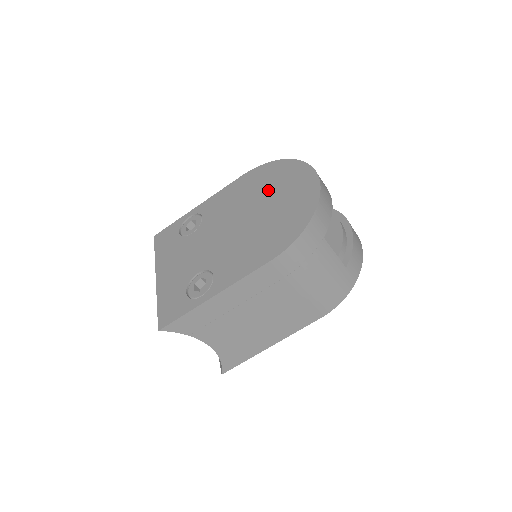
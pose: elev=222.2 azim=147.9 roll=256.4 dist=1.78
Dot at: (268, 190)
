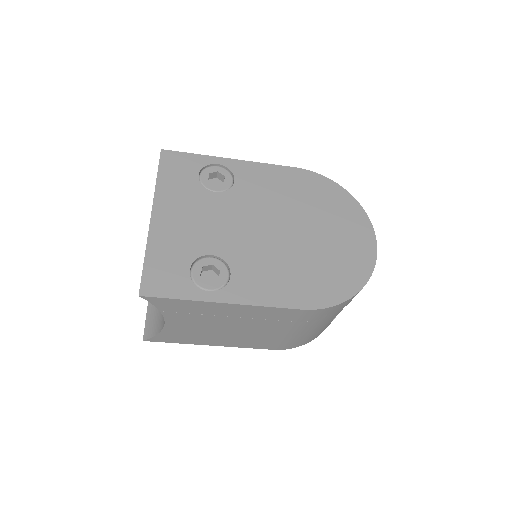
Dot at: (322, 216)
